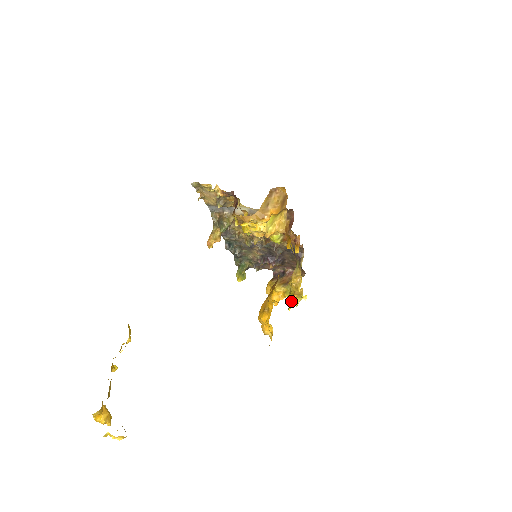
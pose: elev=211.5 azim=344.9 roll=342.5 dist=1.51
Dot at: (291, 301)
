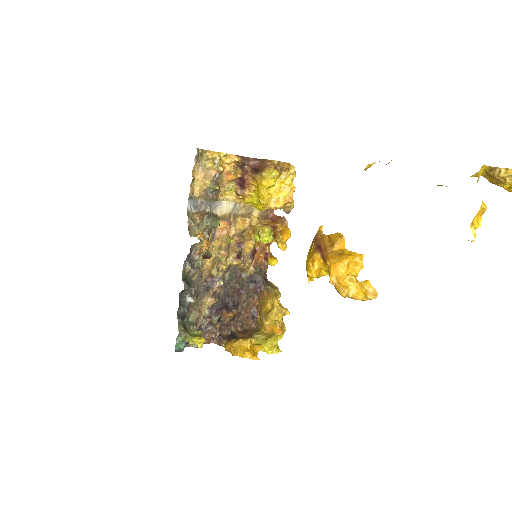
Dot at: (271, 347)
